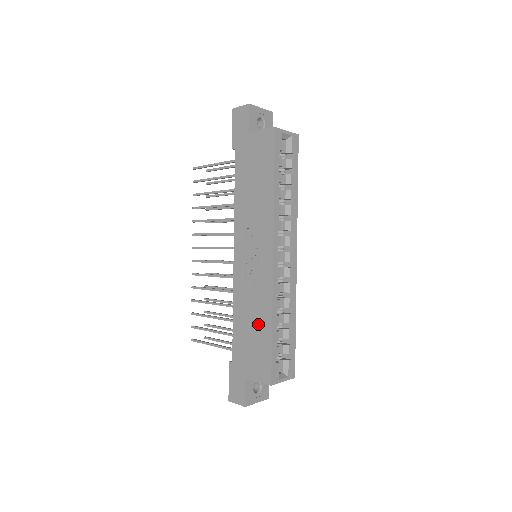
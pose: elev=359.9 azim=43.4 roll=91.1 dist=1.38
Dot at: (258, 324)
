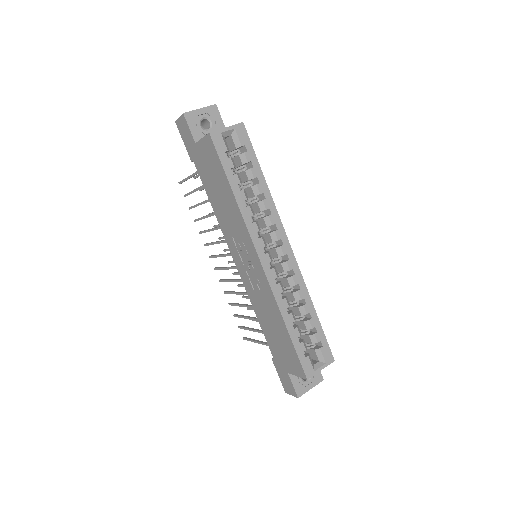
Dot at: (276, 325)
